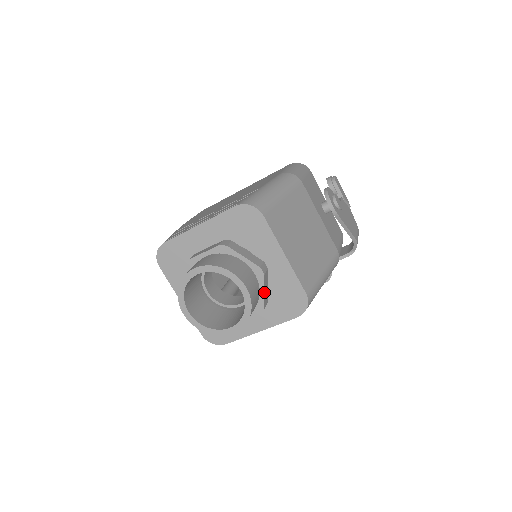
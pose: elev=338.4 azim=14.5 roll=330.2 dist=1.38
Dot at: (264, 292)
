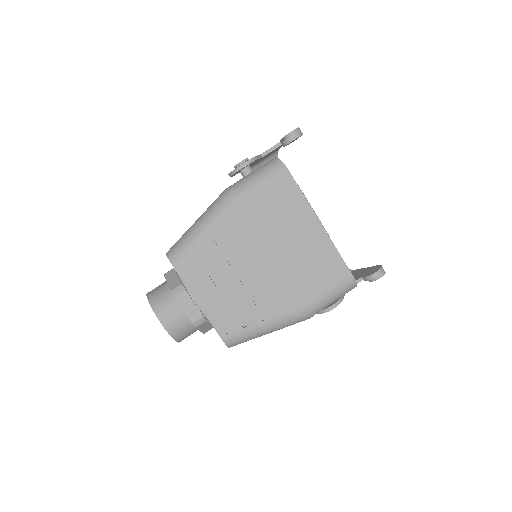
Dot at: occluded
